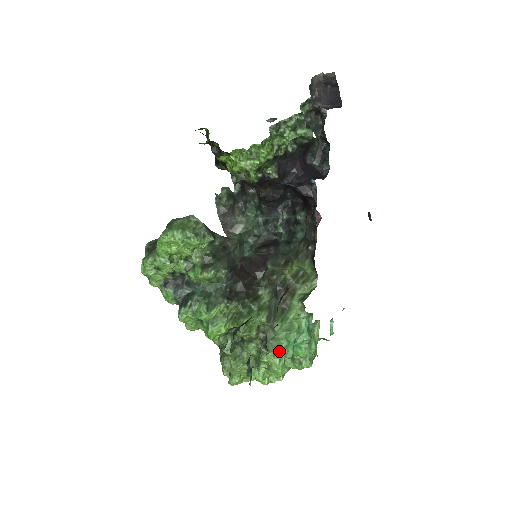
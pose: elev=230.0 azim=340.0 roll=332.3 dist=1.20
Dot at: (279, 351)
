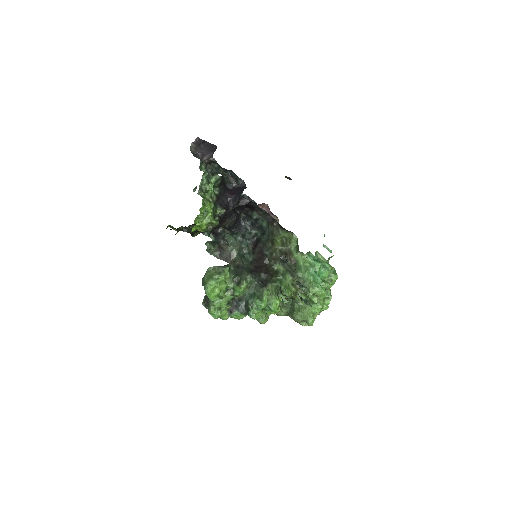
Dot at: (313, 284)
